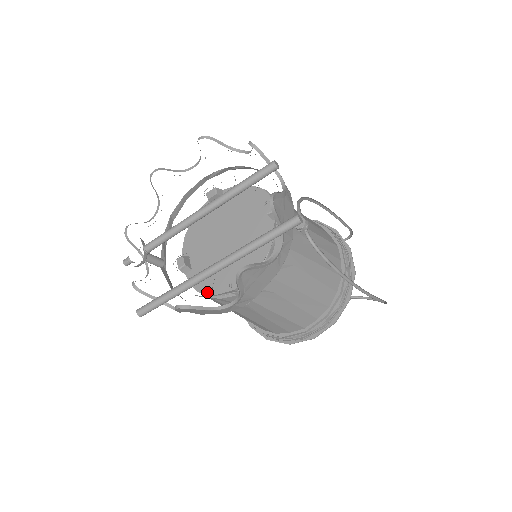
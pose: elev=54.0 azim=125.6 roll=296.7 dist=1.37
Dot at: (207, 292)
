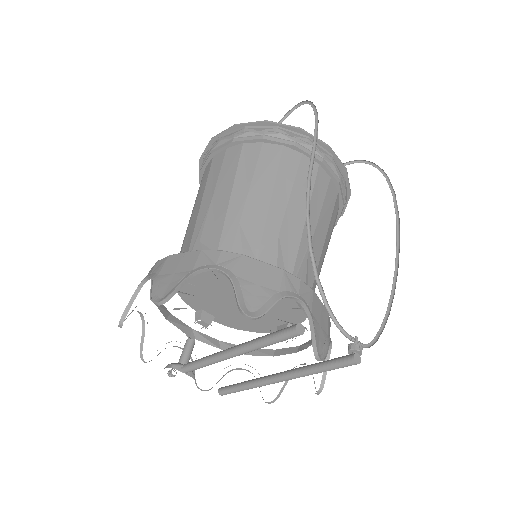
Dot at: (249, 330)
